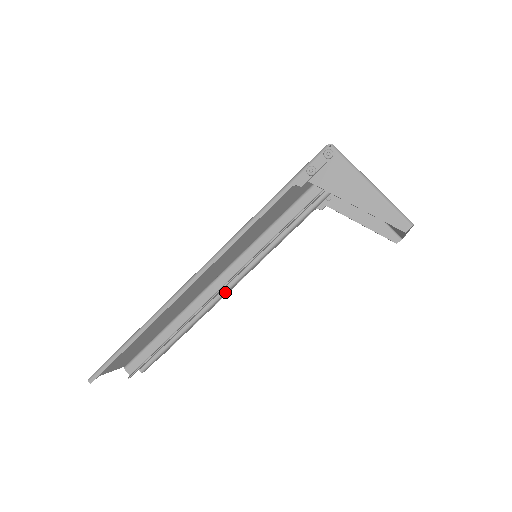
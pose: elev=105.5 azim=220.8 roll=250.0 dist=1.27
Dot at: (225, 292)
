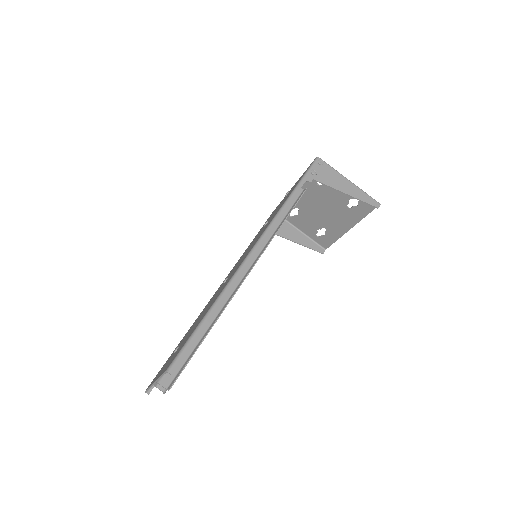
Dot at: occluded
